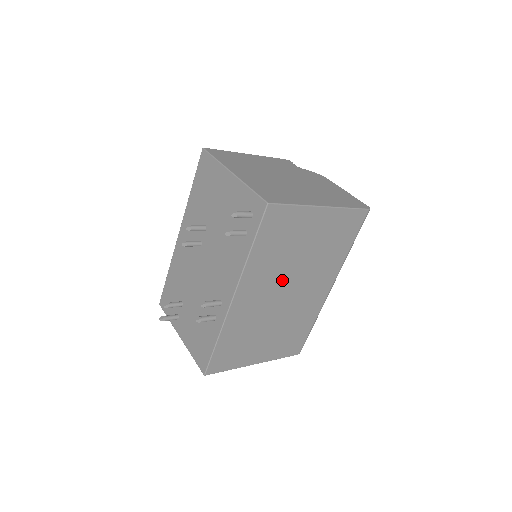
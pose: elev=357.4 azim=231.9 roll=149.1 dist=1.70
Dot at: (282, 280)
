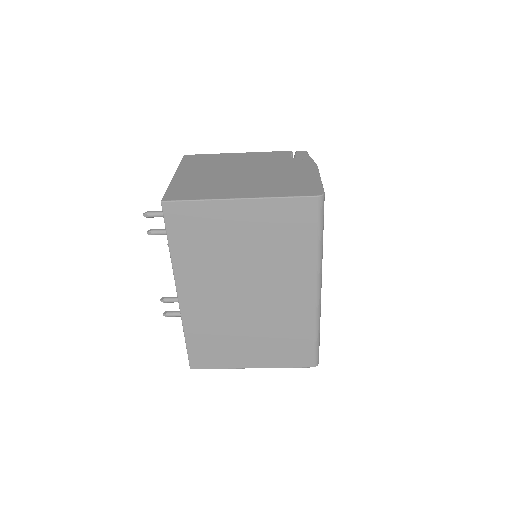
Dot at: (231, 279)
